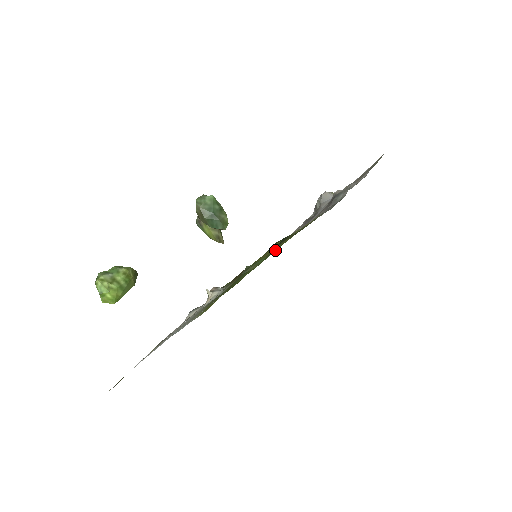
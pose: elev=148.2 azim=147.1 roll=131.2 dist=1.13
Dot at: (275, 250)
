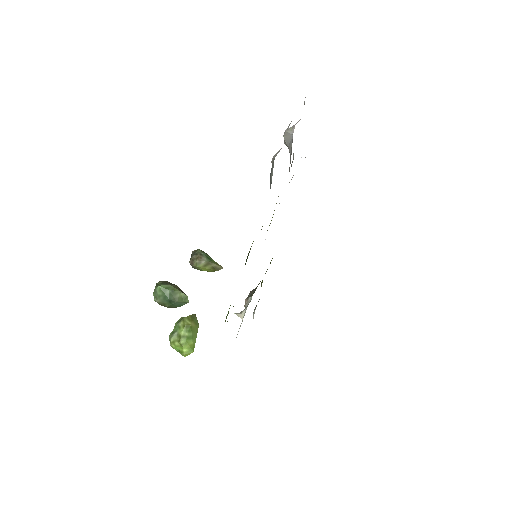
Dot at: occluded
